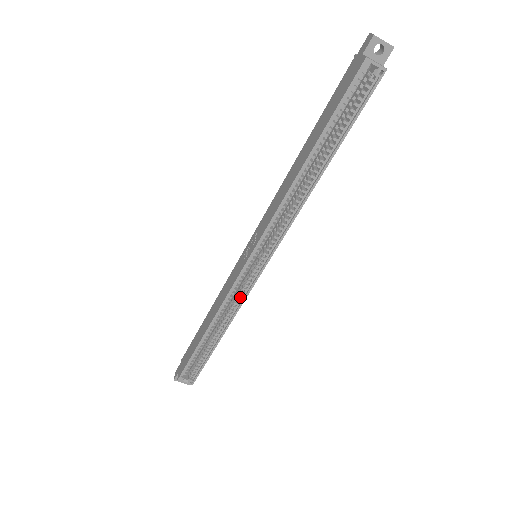
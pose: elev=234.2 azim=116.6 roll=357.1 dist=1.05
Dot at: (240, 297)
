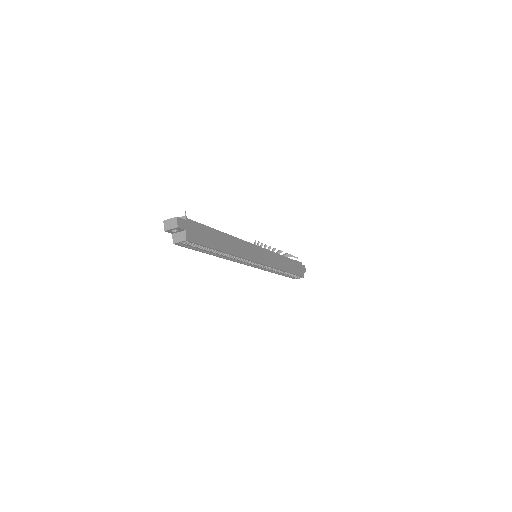
Dot at: occluded
